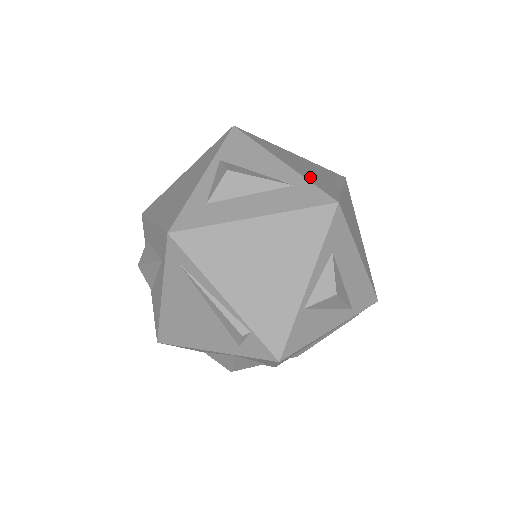
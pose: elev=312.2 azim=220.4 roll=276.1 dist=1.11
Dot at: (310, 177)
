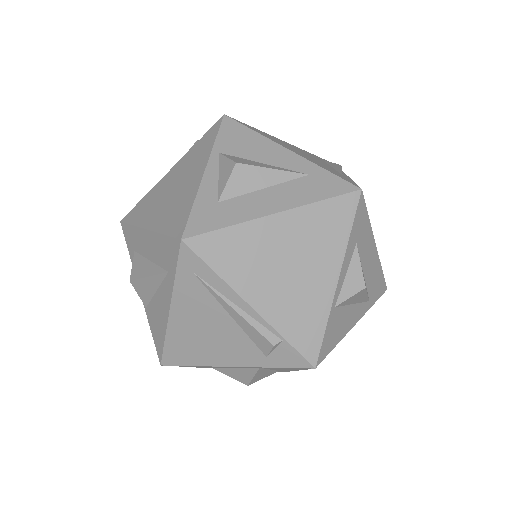
Dot at: (320, 165)
